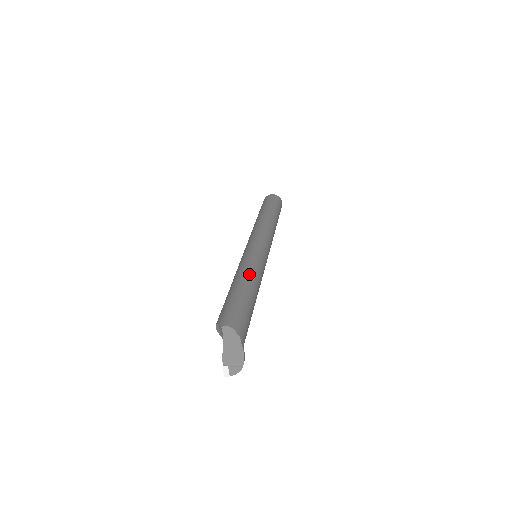
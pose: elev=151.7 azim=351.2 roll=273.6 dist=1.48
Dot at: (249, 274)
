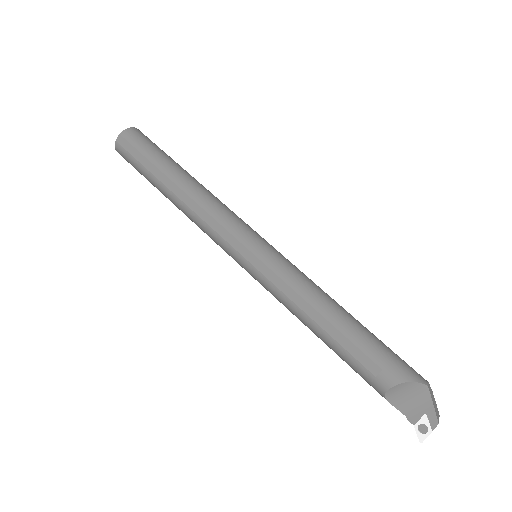
Dot at: occluded
